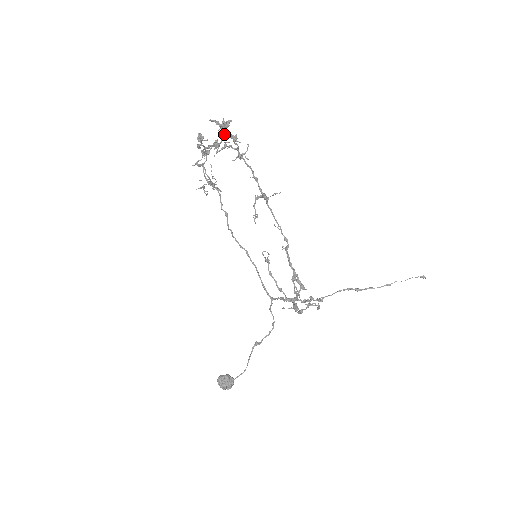
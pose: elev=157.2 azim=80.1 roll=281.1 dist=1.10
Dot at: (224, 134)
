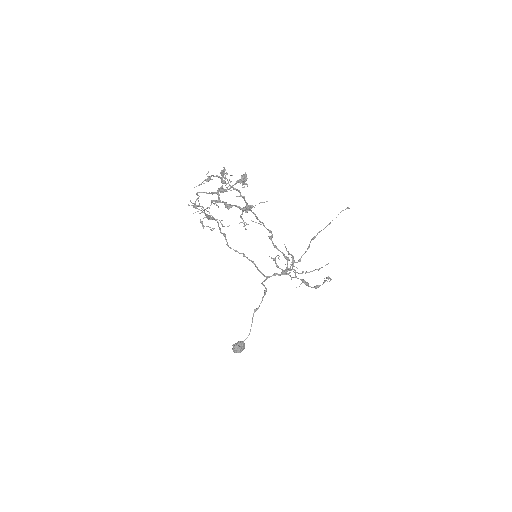
Dot at: (236, 183)
